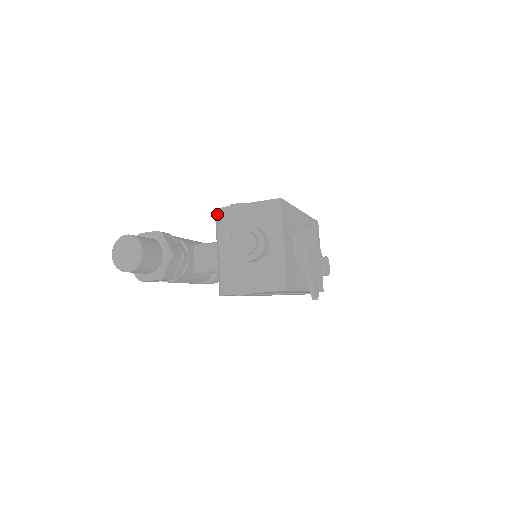
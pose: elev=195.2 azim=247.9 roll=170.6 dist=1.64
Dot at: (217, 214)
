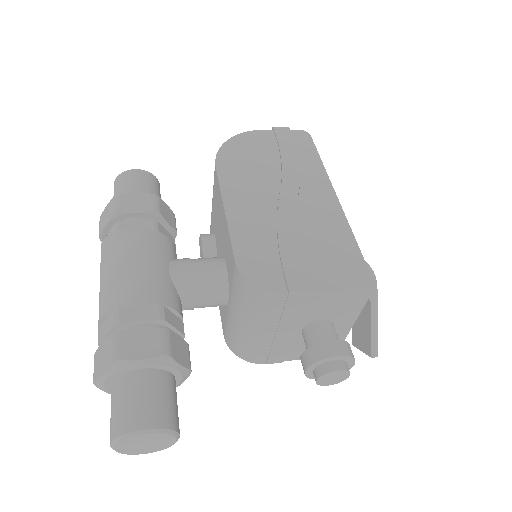
Dot at: (256, 293)
